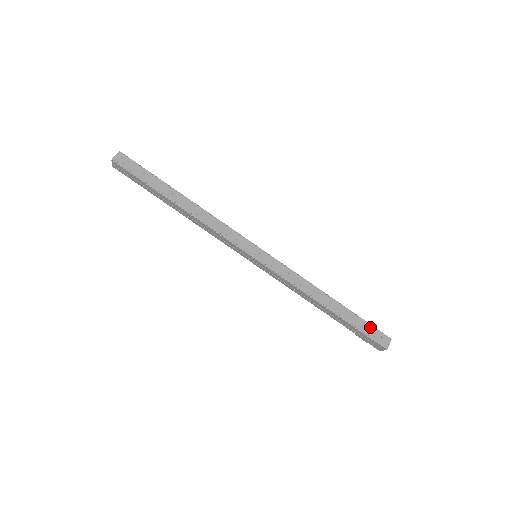
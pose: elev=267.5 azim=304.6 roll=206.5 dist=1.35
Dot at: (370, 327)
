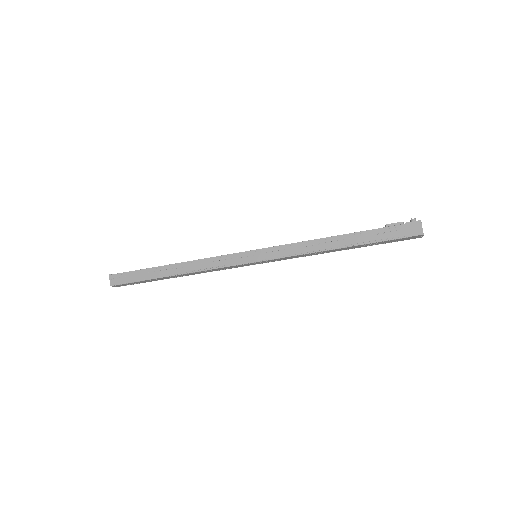
Dot at: (394, 240)
